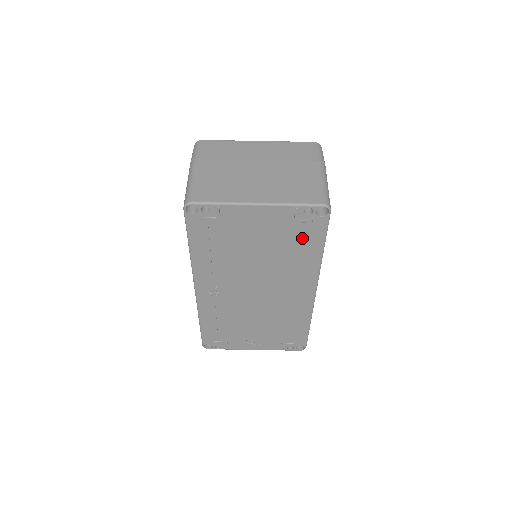
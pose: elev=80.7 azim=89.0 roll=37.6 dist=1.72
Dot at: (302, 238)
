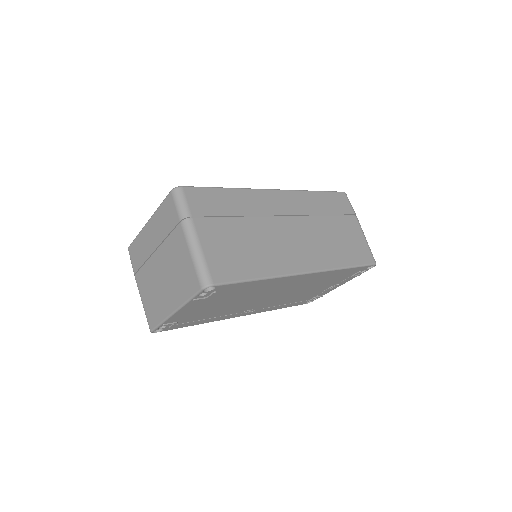
Dot at: (232, 291)
